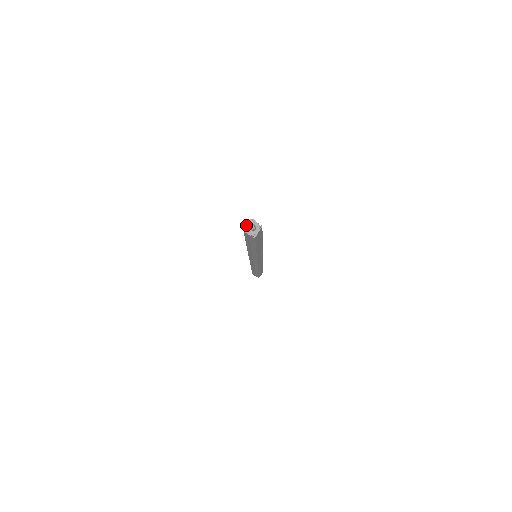
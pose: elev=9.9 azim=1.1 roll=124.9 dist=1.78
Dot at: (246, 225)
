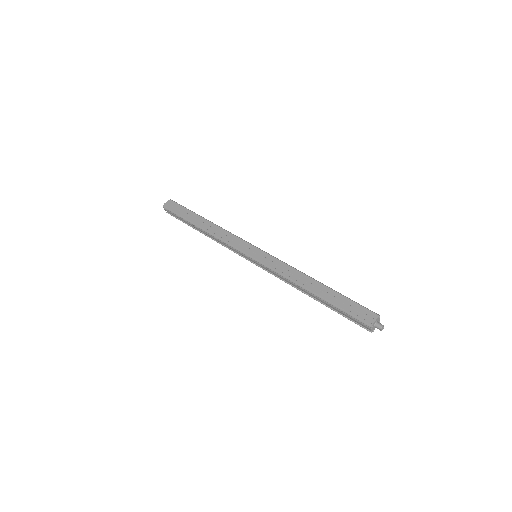
Dot at: (375, 321)
